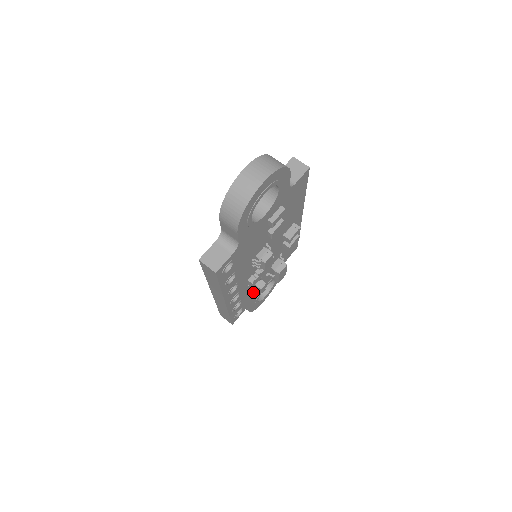
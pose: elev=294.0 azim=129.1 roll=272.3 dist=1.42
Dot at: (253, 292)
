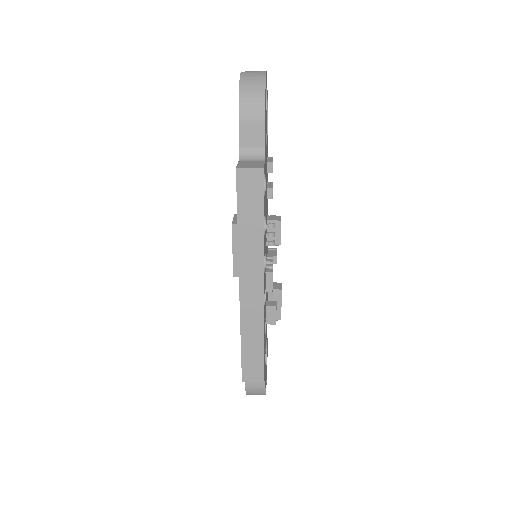
Dot at: occluded
